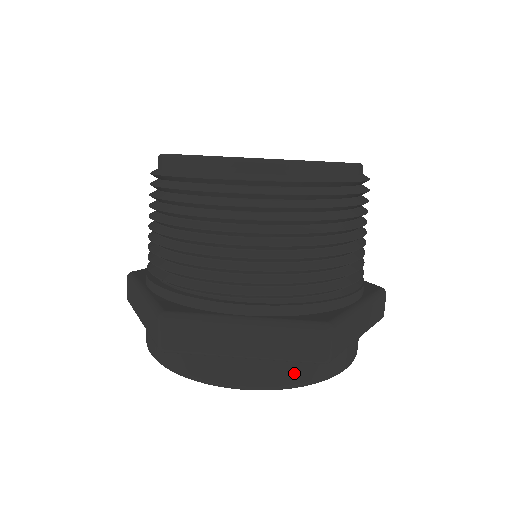
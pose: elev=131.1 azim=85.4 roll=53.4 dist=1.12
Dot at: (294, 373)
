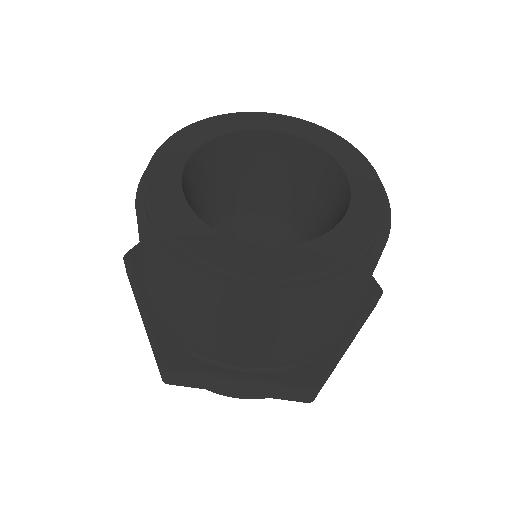
Dot at: occluded
